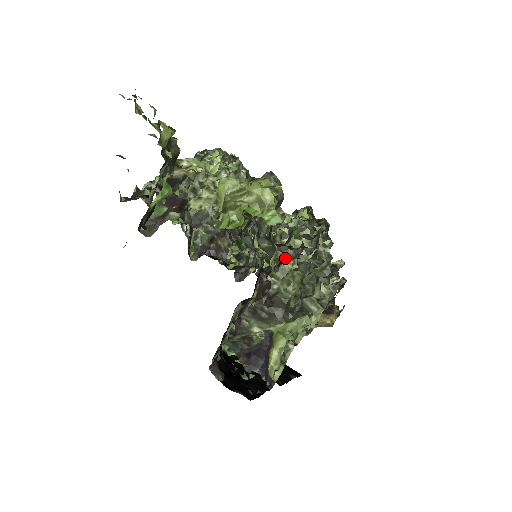
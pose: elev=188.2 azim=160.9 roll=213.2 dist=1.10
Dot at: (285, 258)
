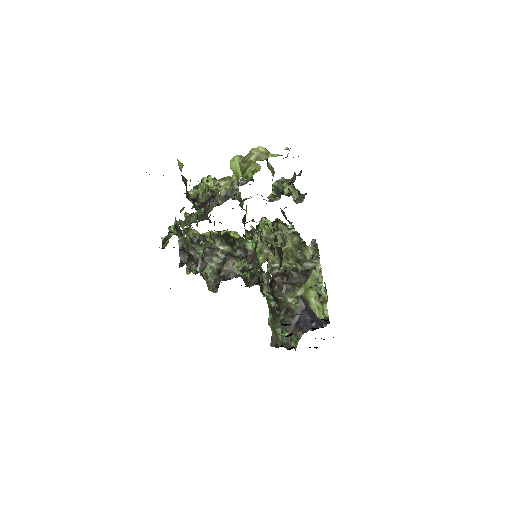
Dot at: (290, 183)
